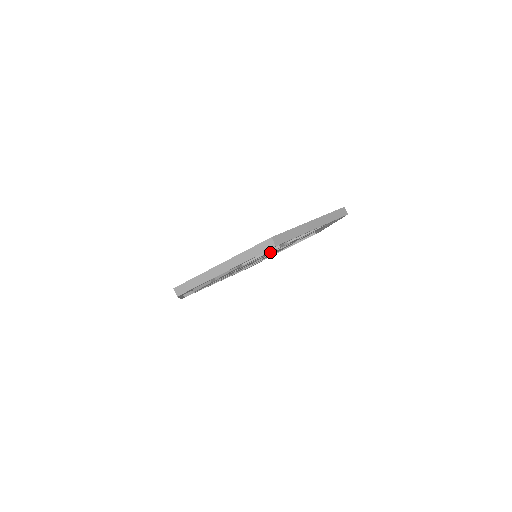
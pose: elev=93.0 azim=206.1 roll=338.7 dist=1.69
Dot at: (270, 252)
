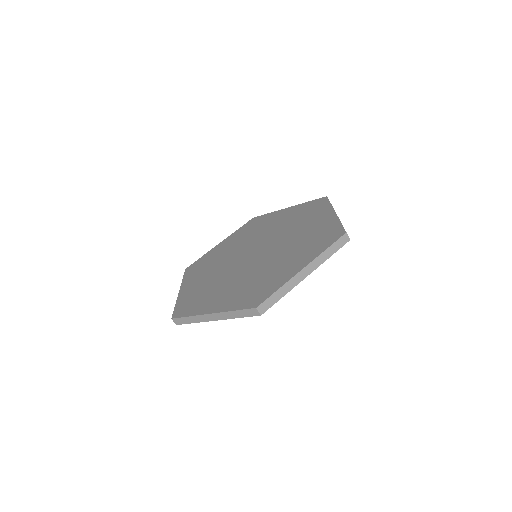
Dot at: occluded
